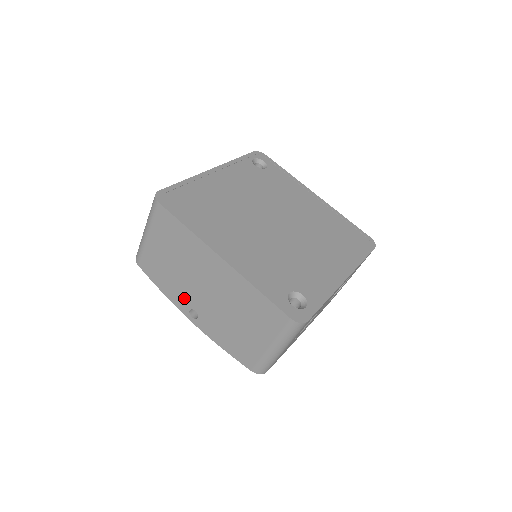
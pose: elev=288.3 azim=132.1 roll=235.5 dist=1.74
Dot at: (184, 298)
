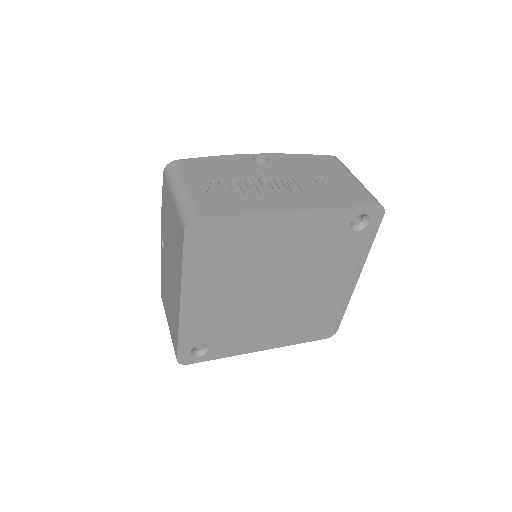
Dot at: (164, 235)
